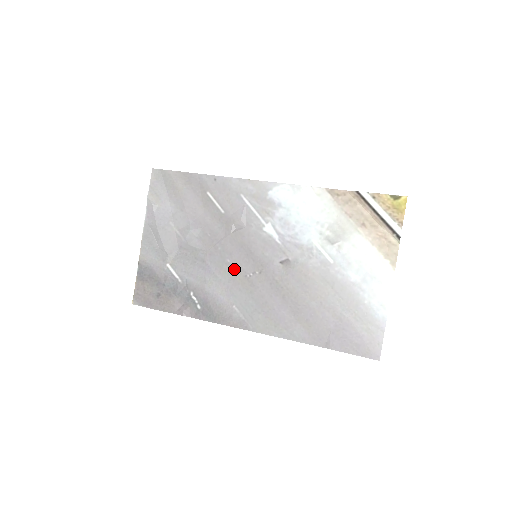
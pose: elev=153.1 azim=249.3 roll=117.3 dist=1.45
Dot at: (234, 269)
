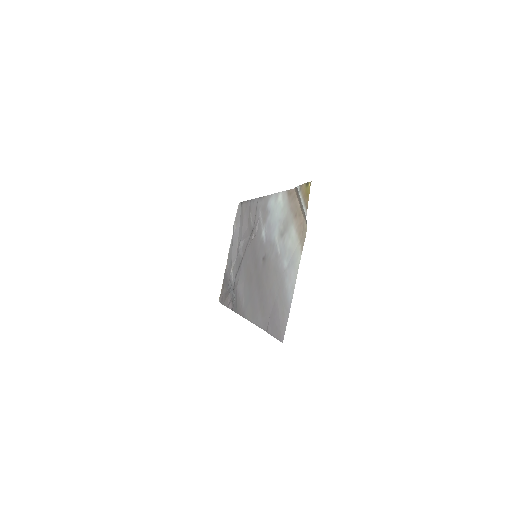
Dot at: (248, 268)
